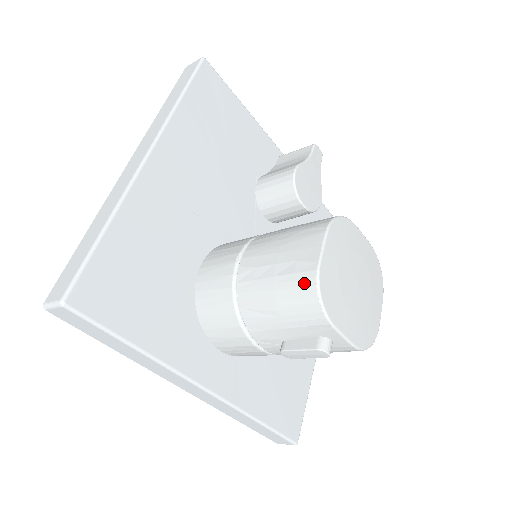
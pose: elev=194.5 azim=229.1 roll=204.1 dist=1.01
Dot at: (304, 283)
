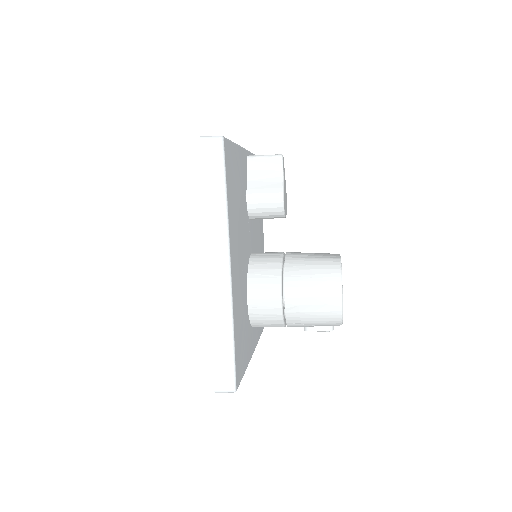
Dot at: (334, 317)
